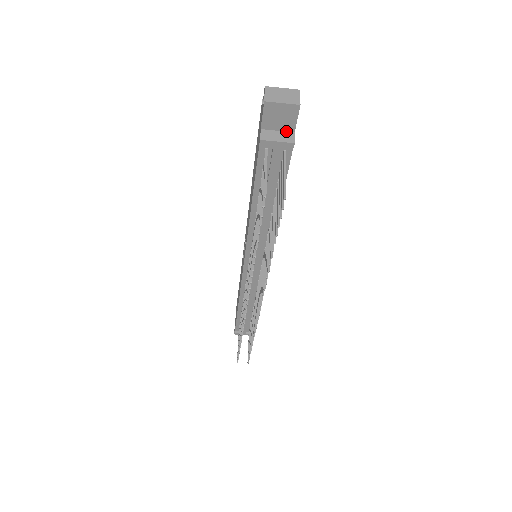
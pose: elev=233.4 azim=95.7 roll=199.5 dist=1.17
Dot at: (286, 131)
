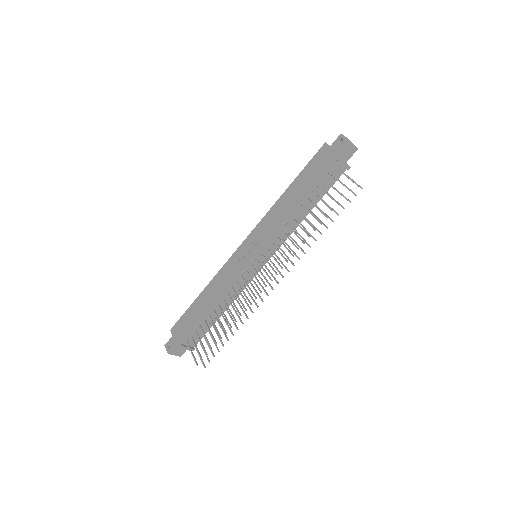
Dot at: occluded
